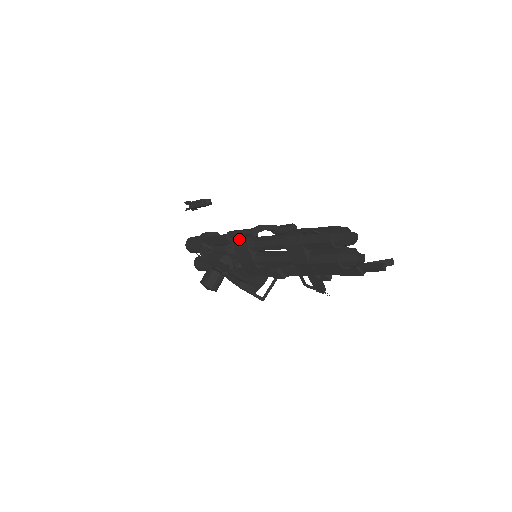
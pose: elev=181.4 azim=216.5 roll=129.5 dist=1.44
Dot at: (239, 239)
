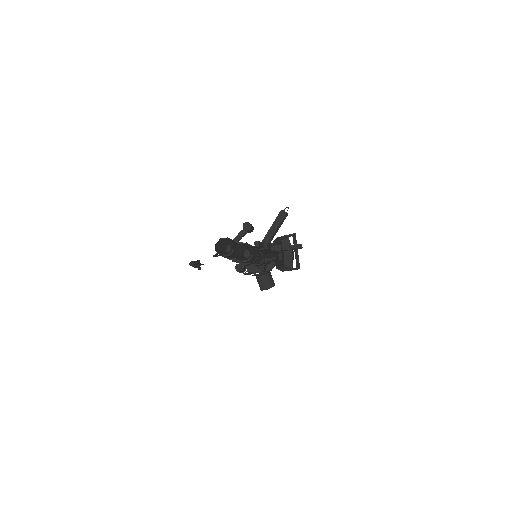
Dot at: occluded
